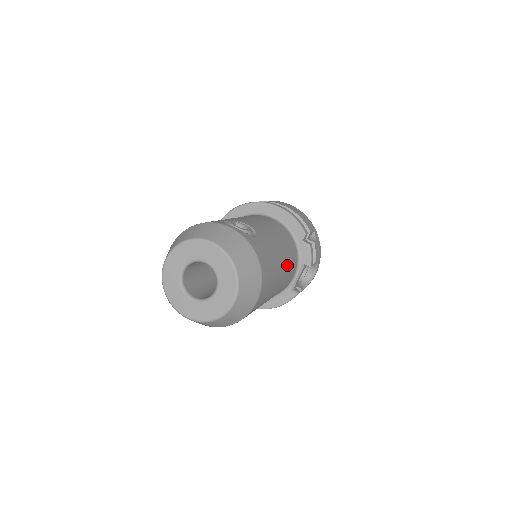
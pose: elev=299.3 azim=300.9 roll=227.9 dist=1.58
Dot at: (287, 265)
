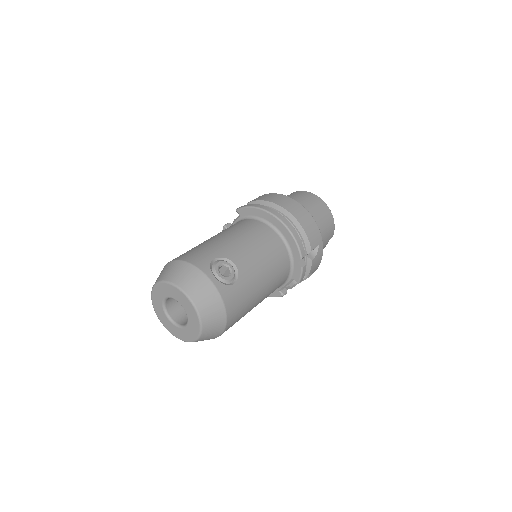
Dot at: (270, 289)
